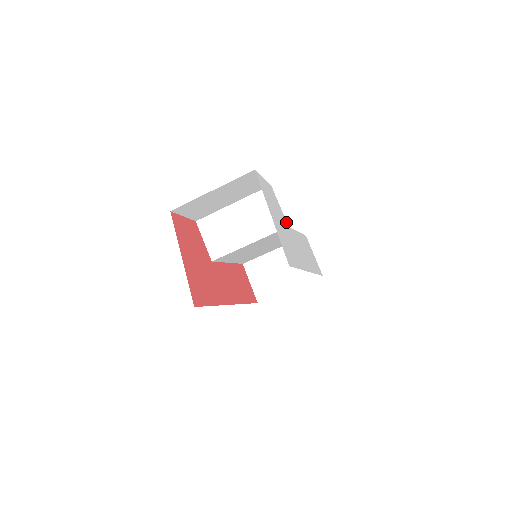
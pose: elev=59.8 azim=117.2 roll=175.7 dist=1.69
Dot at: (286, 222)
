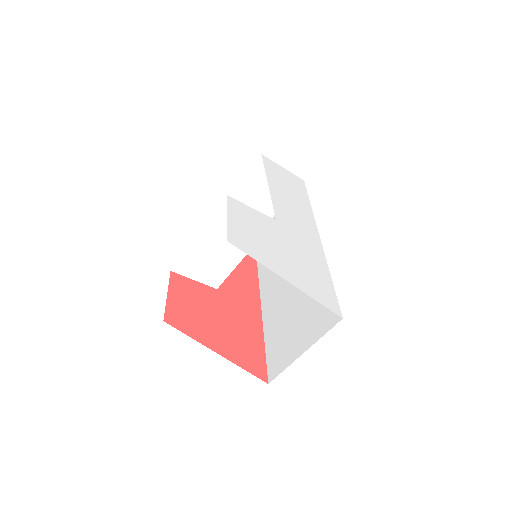
Dot at: (271, 220)
